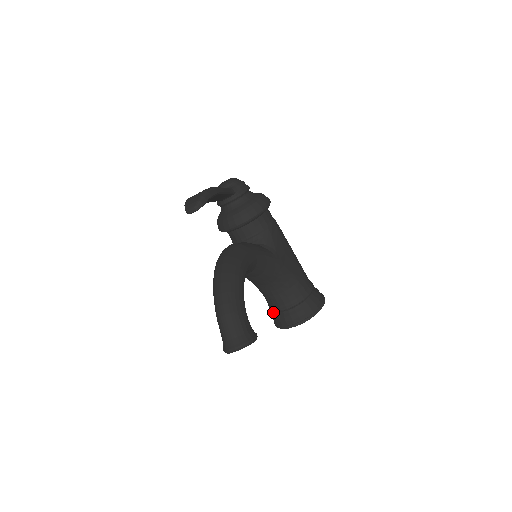
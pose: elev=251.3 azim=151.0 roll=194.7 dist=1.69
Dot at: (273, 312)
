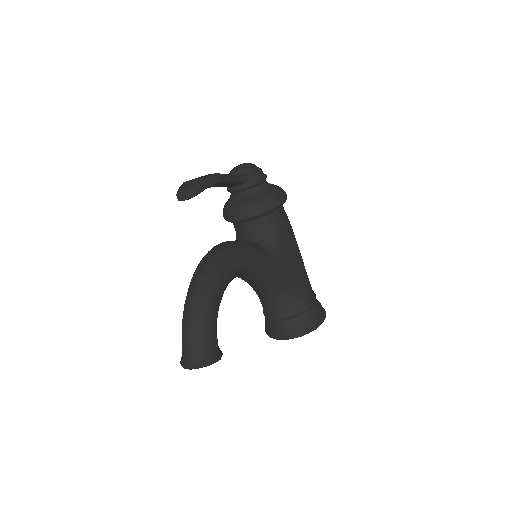
Dot at: (266, 317)
